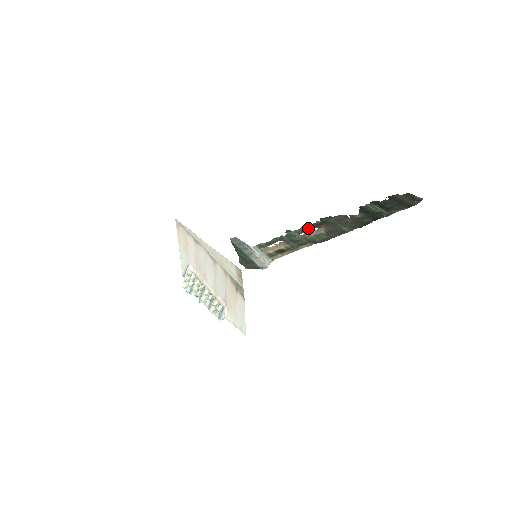
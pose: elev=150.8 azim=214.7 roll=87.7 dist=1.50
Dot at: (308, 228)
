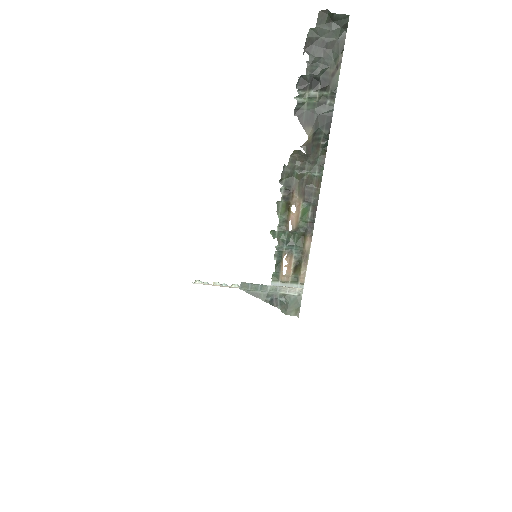
Dot at: (284, 211)
